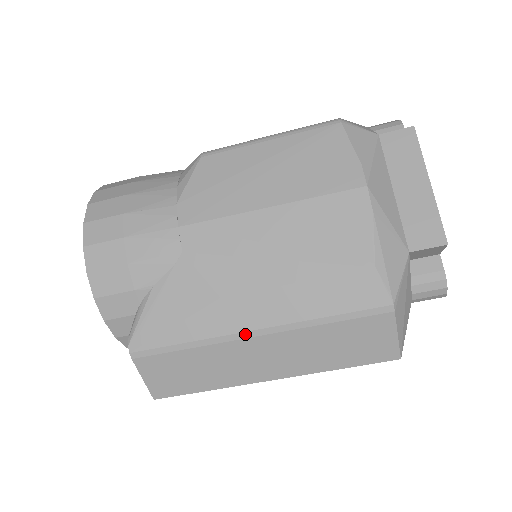
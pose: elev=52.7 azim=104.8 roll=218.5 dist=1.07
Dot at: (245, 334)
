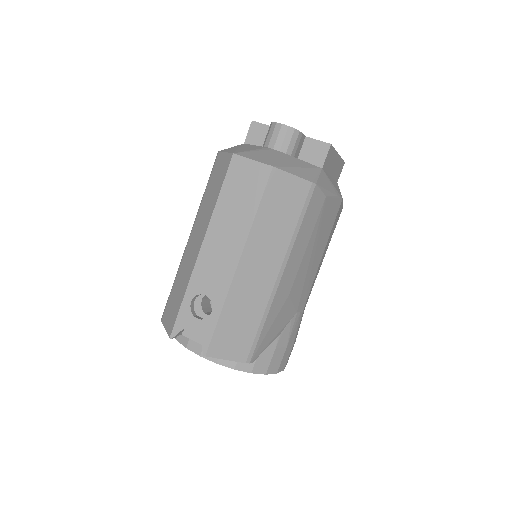
Dot at: (187, 245)
